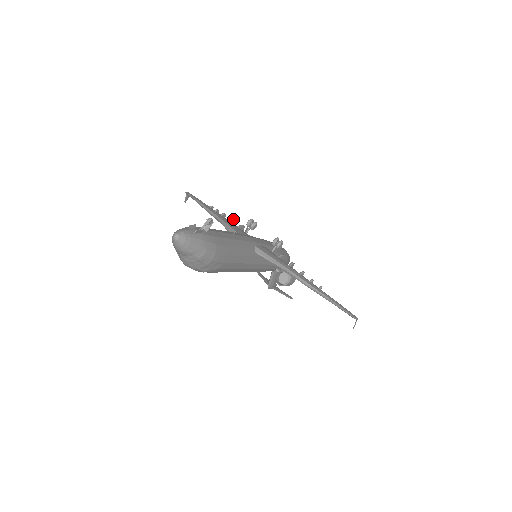
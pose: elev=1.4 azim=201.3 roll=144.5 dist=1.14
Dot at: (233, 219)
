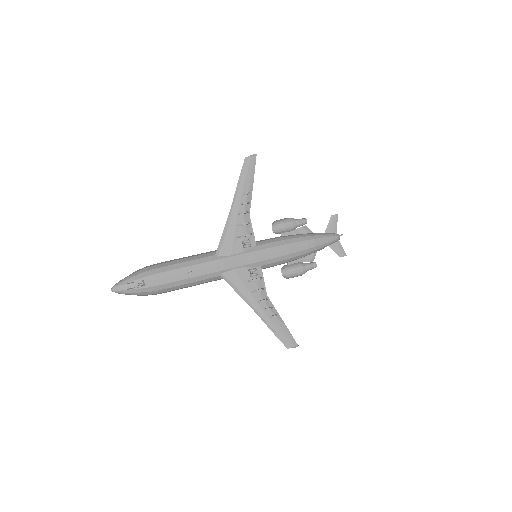
Dot at: (244, 225)
